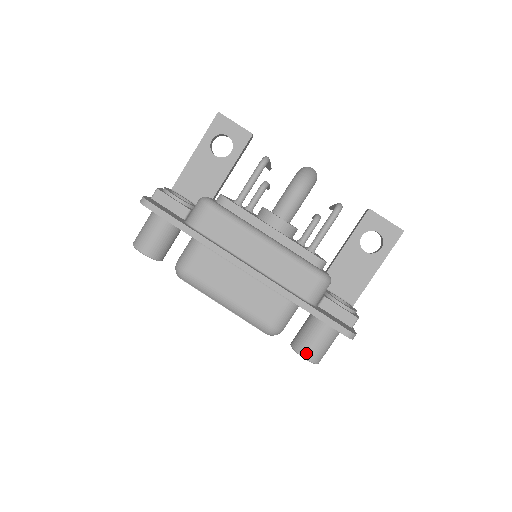
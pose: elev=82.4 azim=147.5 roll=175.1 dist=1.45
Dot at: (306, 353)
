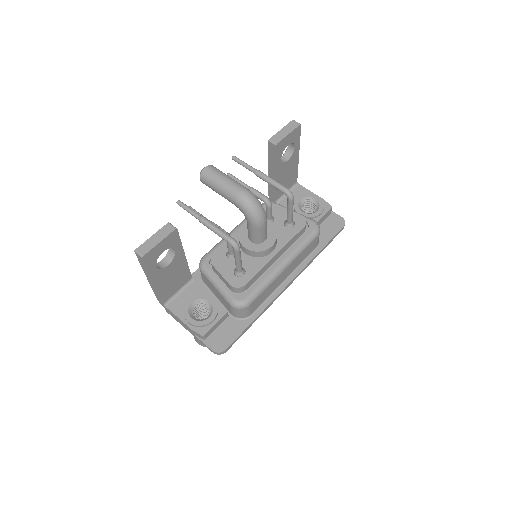
Dot at: occluded
